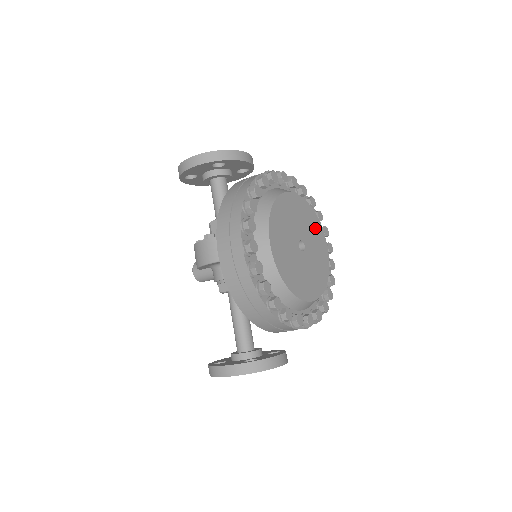
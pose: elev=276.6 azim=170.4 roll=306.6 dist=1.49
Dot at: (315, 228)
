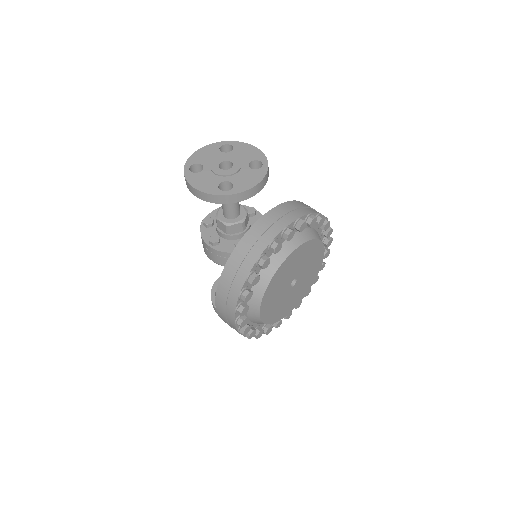
Dot at: (314, 253)
